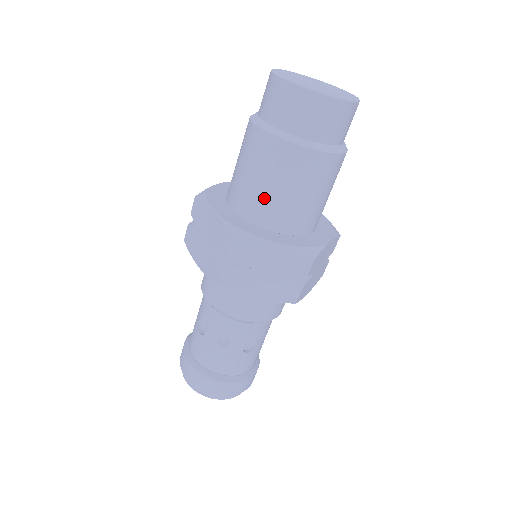
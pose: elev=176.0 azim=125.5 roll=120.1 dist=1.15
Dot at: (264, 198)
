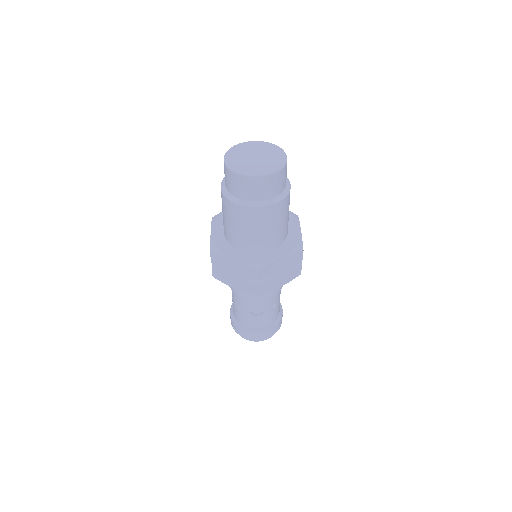
Dot at: (229, 230)
